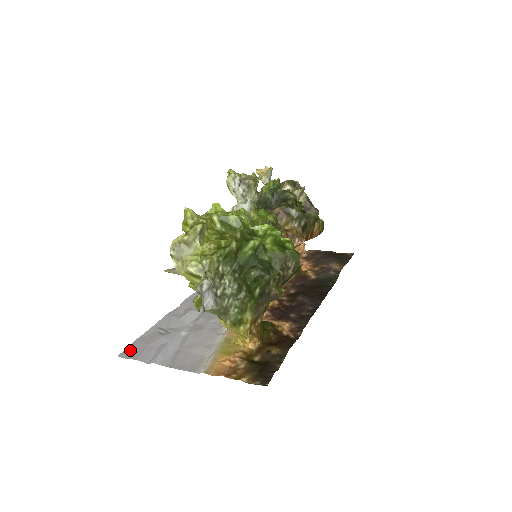
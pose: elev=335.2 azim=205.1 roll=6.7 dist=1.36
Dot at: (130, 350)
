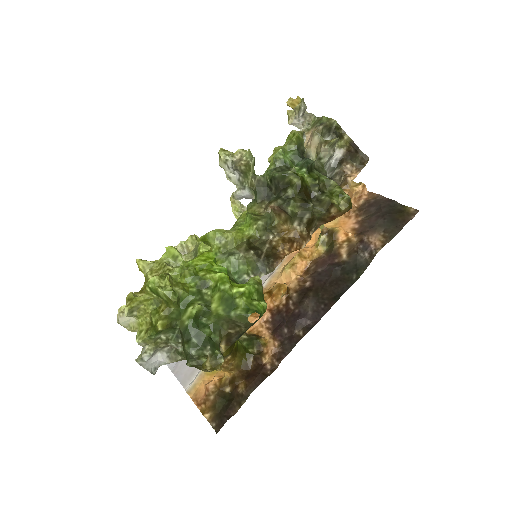
Dot at: occluded
